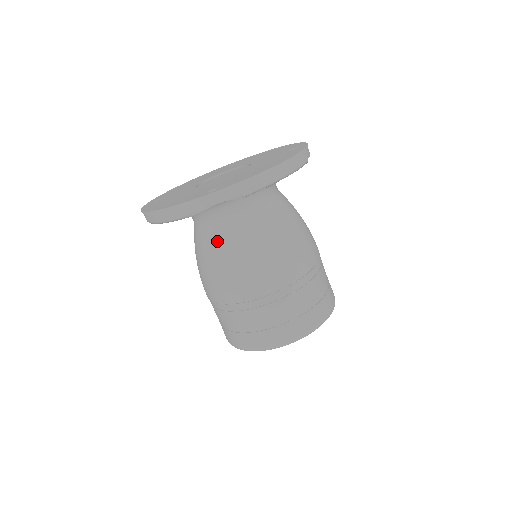
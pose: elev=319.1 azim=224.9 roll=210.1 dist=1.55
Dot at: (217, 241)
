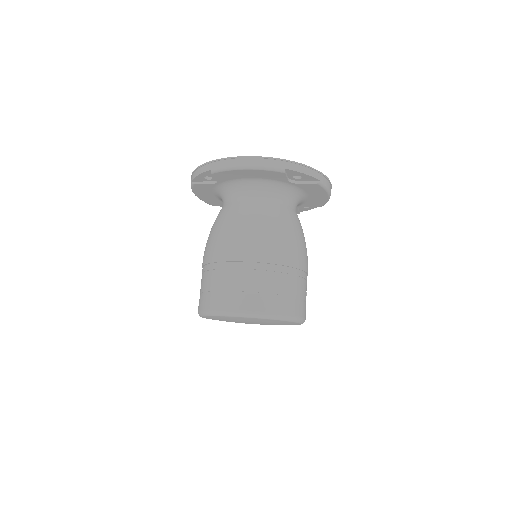
Dot at: occluded
